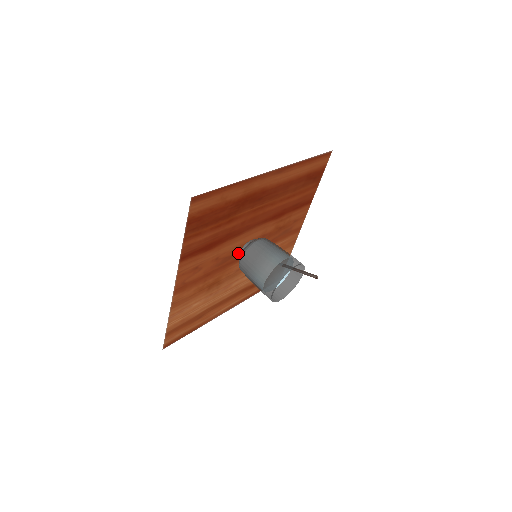
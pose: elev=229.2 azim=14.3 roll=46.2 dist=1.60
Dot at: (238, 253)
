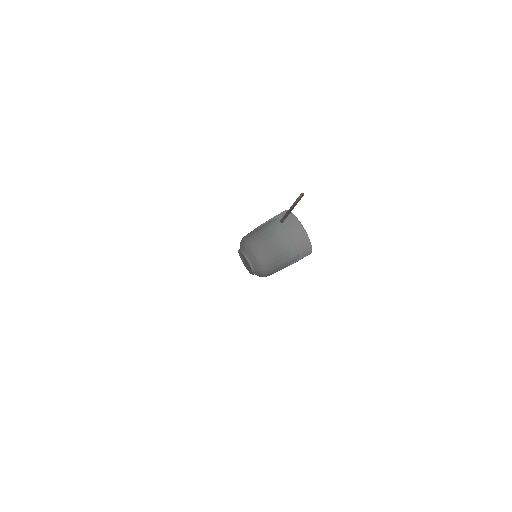
Dot at: (246, 260)
